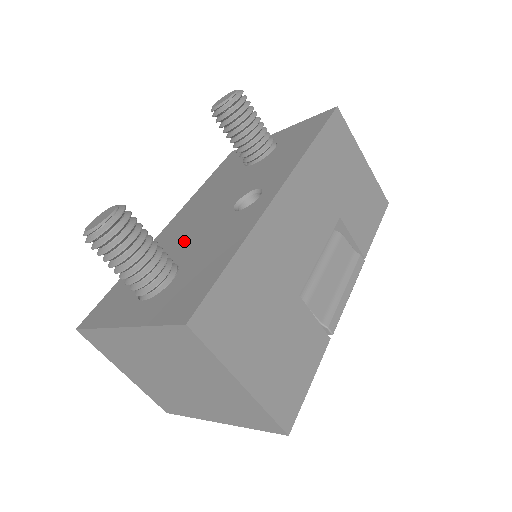
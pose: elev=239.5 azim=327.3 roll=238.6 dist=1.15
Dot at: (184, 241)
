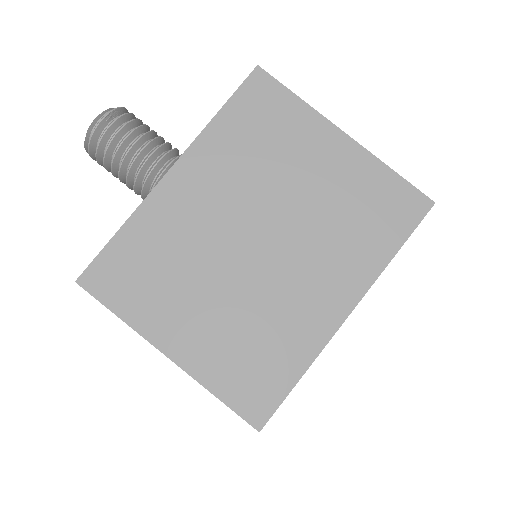
Dot at: occluded
